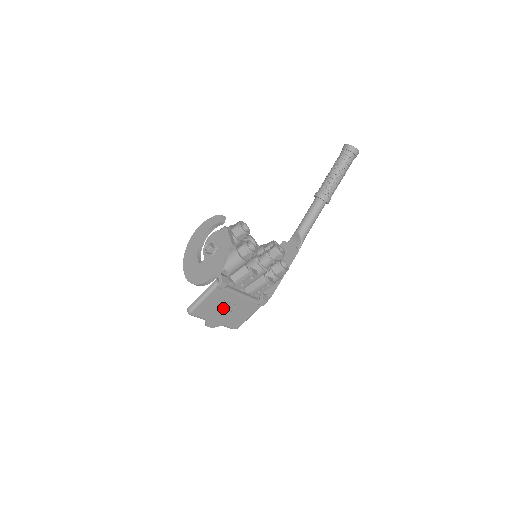
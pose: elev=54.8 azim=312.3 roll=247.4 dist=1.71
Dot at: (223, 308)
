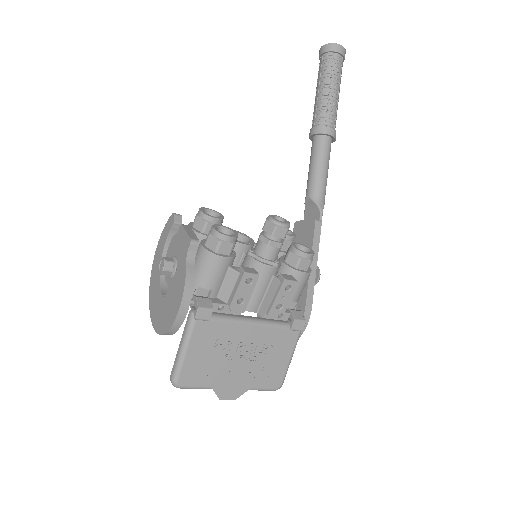
Dot at: (232, 356)
